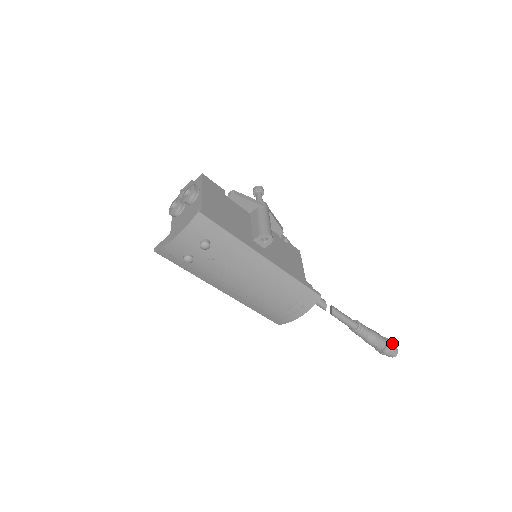
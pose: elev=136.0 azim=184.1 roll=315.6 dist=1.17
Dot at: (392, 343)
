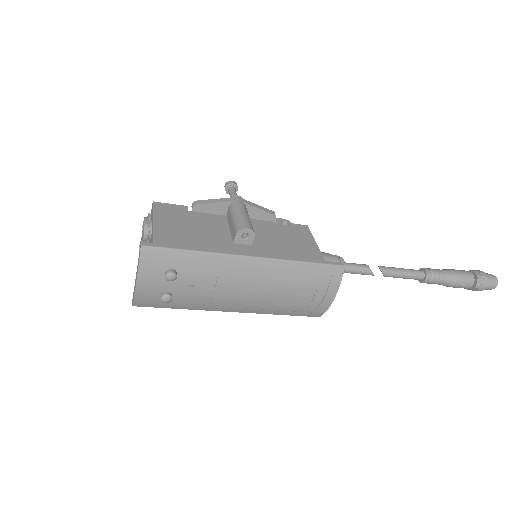
Dot at: (483, 273)
